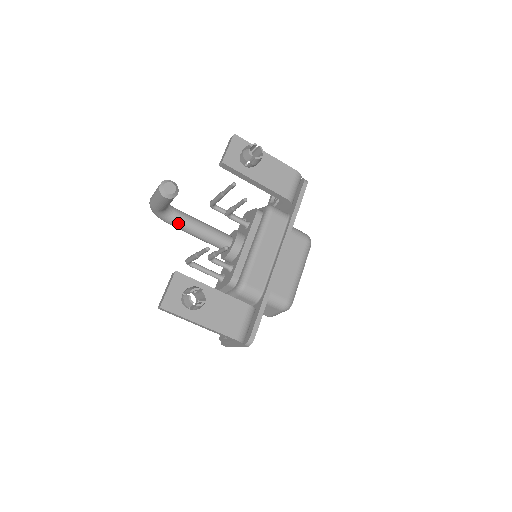
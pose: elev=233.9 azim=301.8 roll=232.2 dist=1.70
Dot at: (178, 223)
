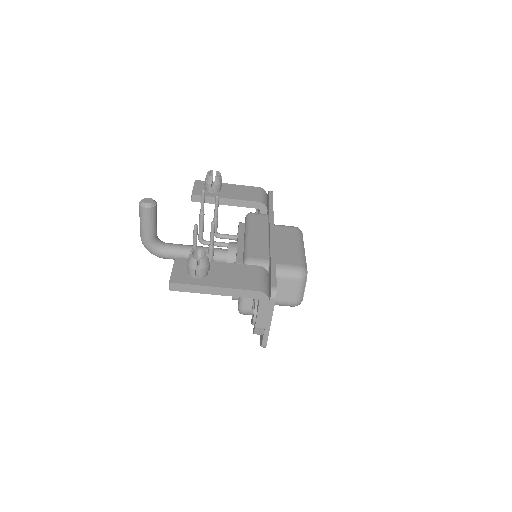
Dot at: (173, 250)
